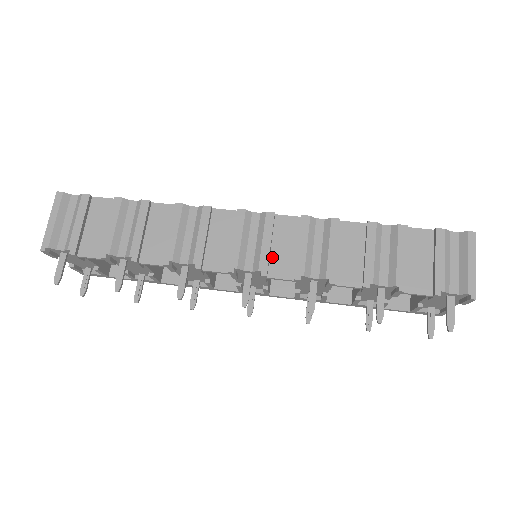
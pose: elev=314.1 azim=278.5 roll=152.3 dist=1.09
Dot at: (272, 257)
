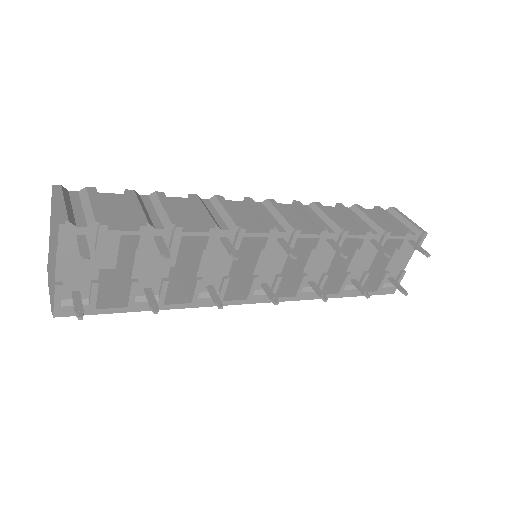
Dot at: occluded
